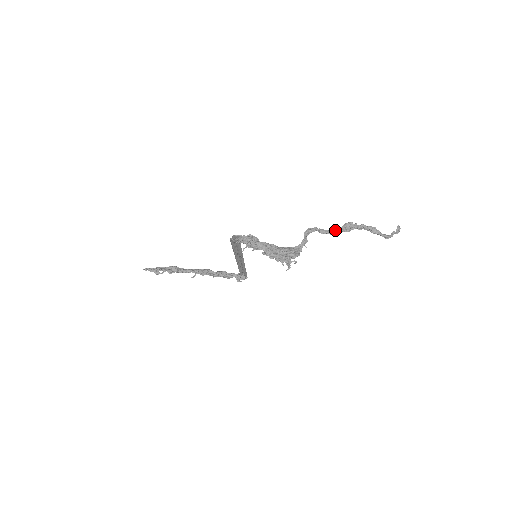
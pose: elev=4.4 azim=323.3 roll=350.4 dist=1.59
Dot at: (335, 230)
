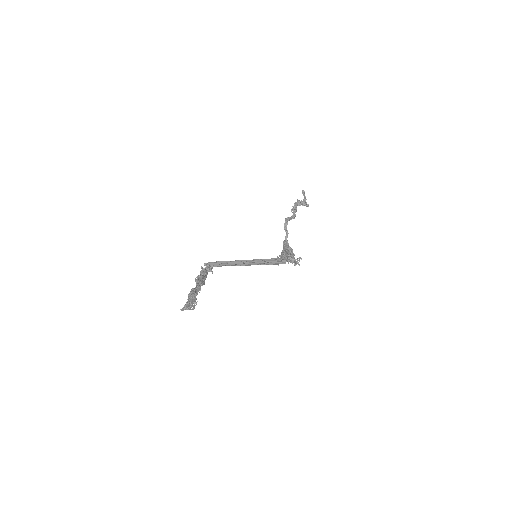
Dot at: (293, 214)
